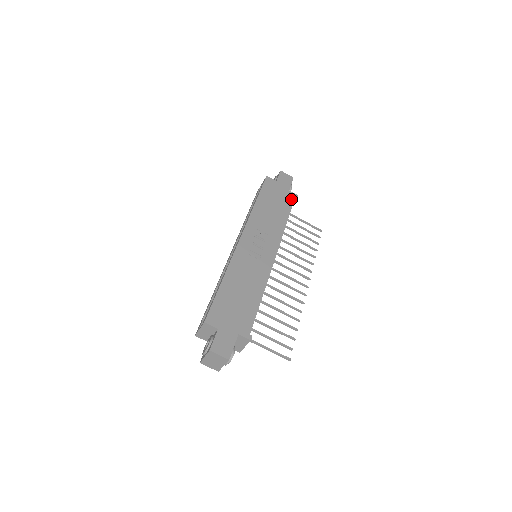
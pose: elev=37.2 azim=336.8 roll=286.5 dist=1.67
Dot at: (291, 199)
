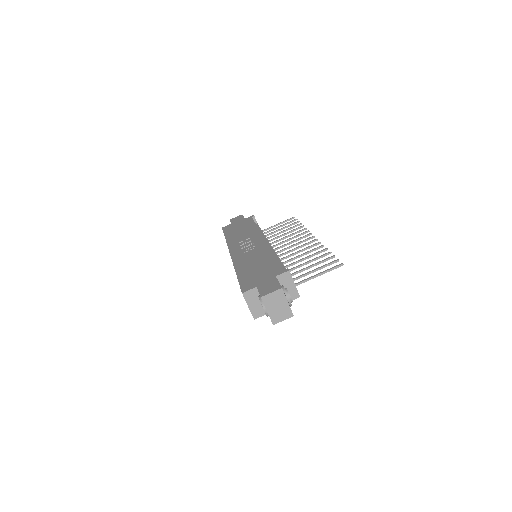
Dot at: (250, 219)
